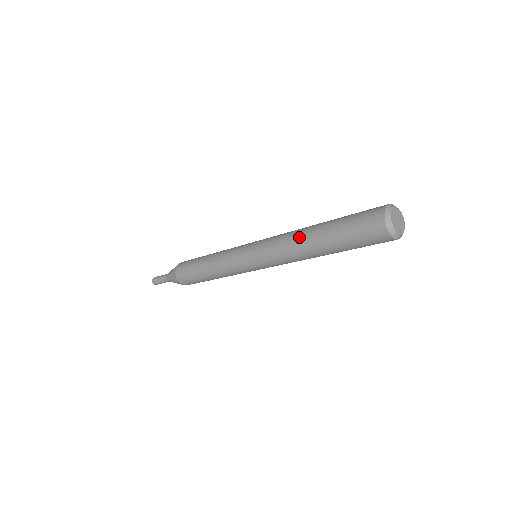
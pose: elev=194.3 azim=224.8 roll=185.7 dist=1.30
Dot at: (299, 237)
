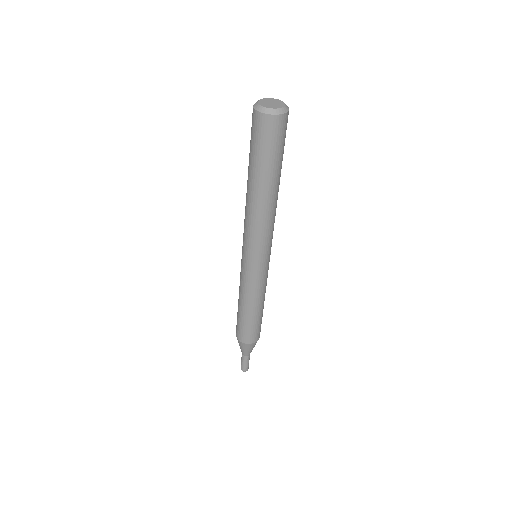
Dot at: occluded
